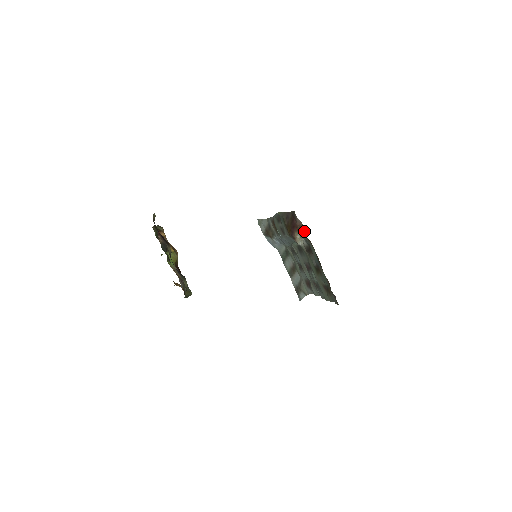
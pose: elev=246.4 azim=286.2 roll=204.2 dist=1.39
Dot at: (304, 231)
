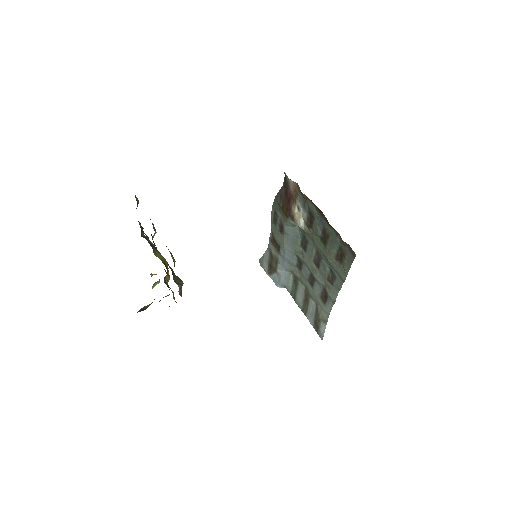
Dot at: (299, 193)
